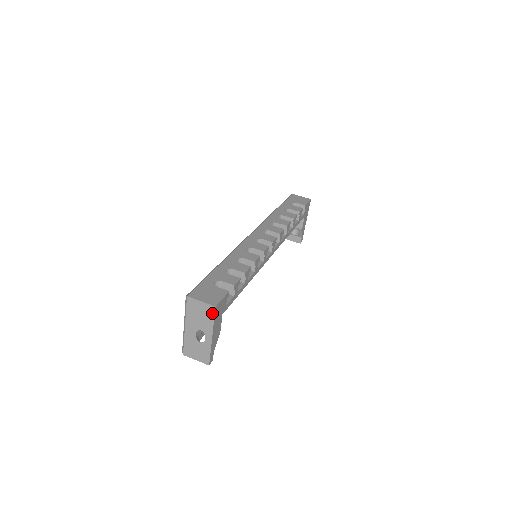
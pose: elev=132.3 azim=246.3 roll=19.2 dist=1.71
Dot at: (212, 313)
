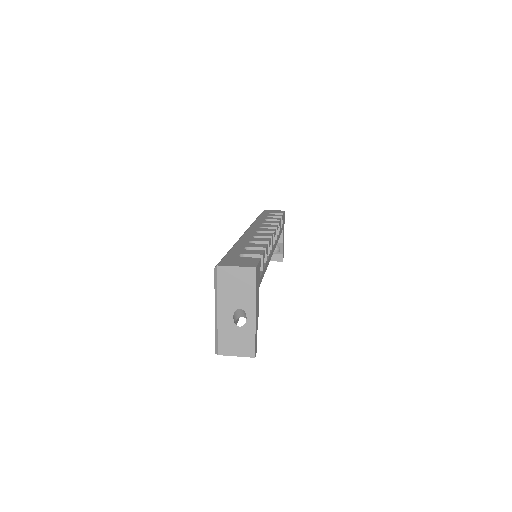
Dot at: (253, 278)
